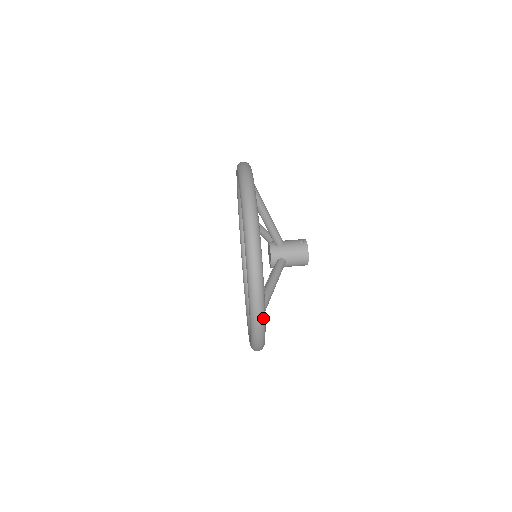
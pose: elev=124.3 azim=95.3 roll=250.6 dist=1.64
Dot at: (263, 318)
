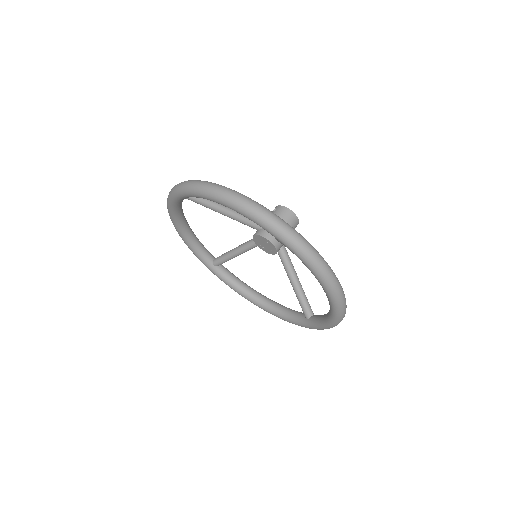
Dot at: (315, 250)
